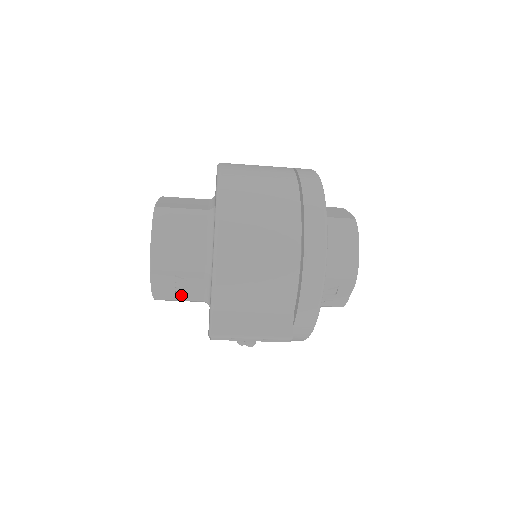
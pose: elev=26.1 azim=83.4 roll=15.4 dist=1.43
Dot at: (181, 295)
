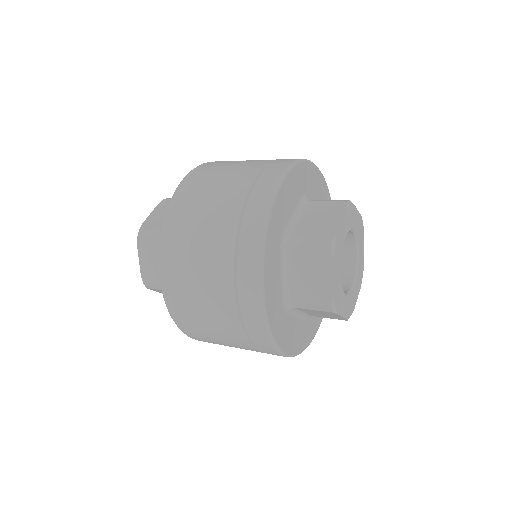
Dot at: occluded
